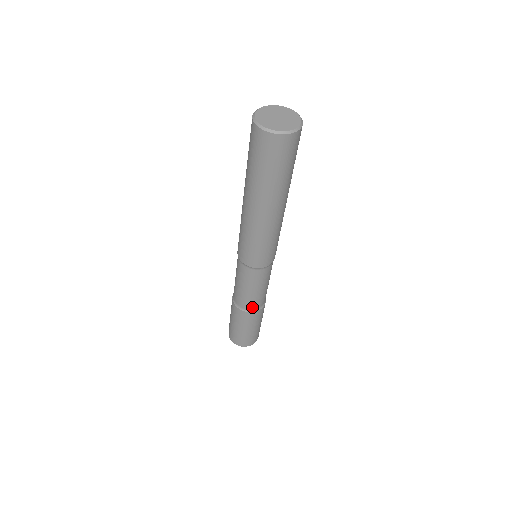
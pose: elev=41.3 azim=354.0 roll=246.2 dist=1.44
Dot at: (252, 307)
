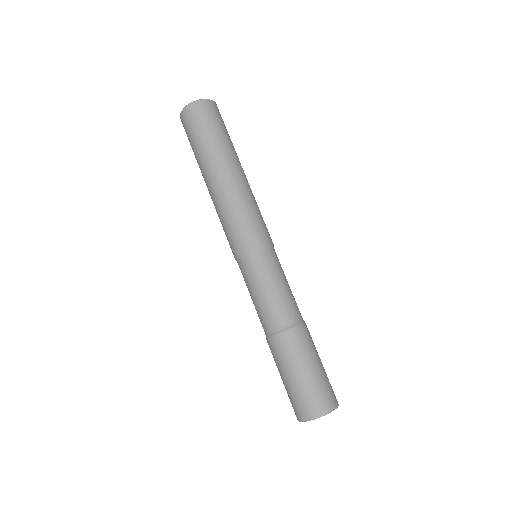
Dot at: (289, 319)
